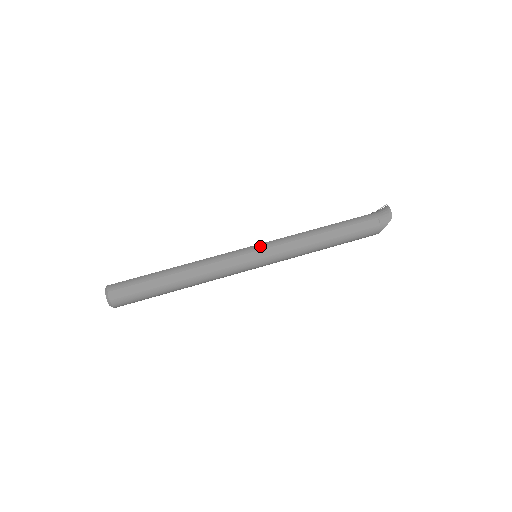
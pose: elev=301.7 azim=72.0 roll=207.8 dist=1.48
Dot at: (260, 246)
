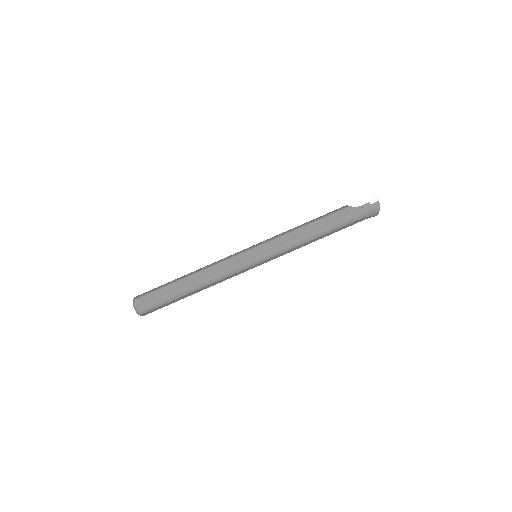
Dot at: (262, 259)
